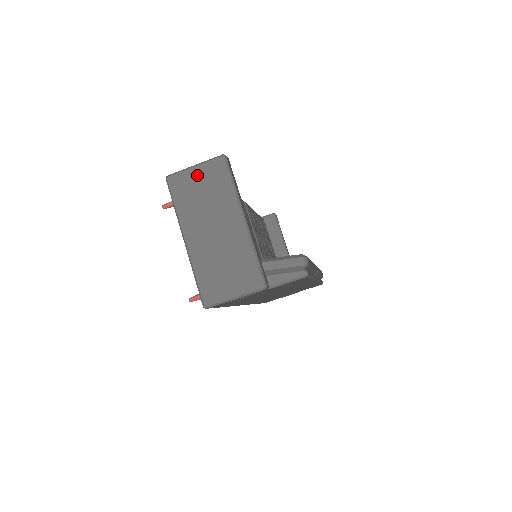
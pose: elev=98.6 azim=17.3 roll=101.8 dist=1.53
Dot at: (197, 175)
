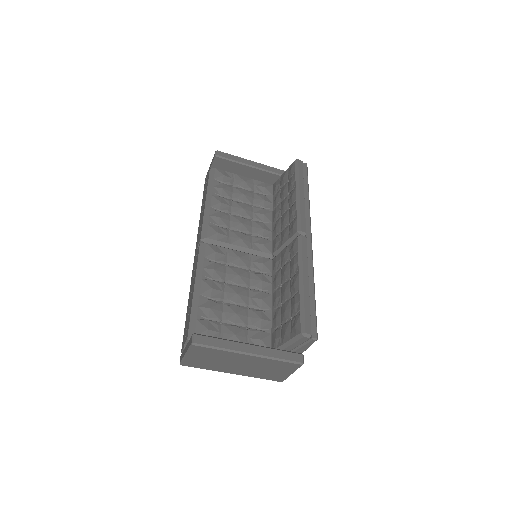
Dot at: (194, 357)
